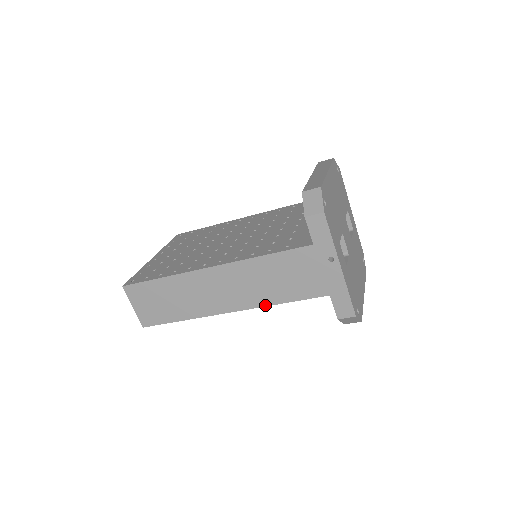
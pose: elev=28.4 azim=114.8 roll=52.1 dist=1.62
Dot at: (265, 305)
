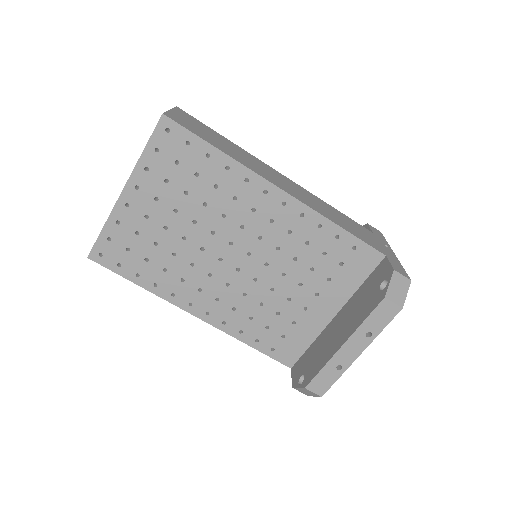
Dot at: (323, 215)
